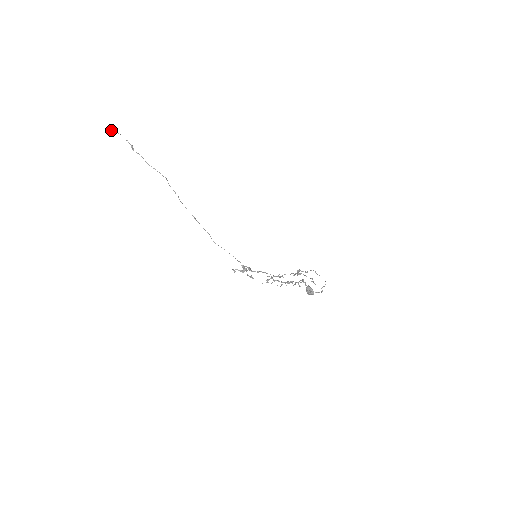
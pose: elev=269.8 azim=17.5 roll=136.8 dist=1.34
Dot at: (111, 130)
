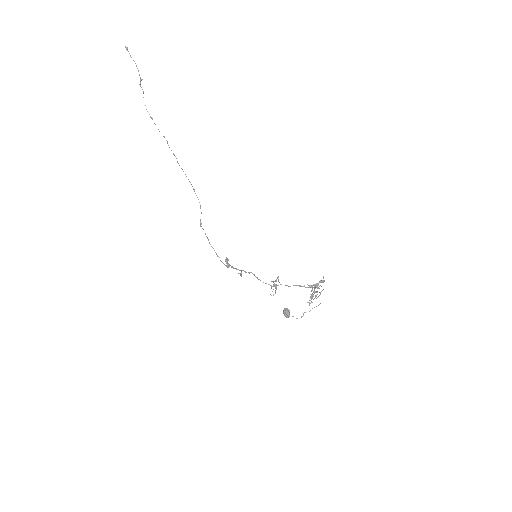
Dot at: (126, 49)
